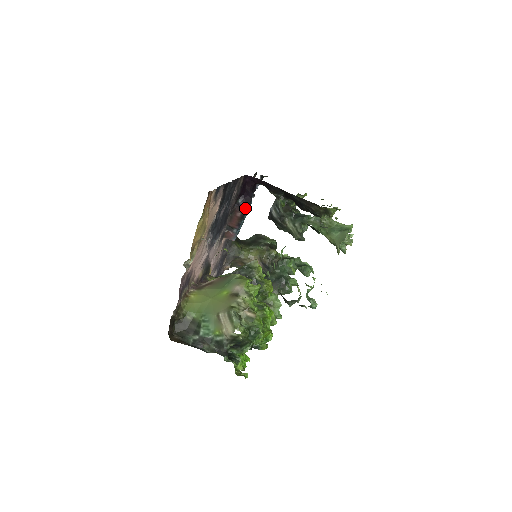
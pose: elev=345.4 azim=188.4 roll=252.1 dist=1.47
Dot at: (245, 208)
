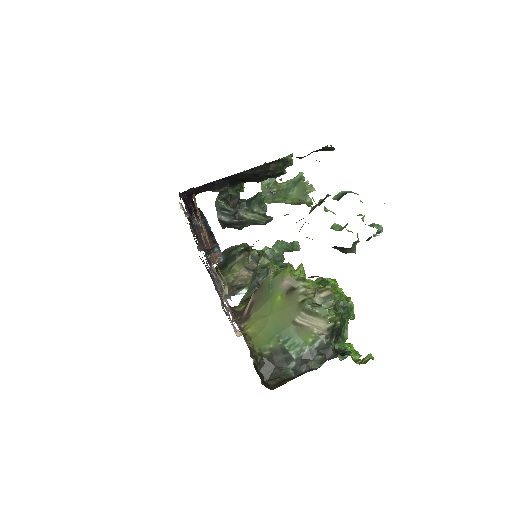
Dot at: (204, 224)
